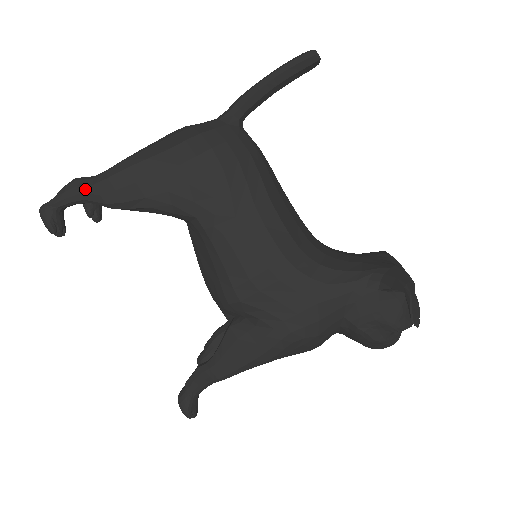
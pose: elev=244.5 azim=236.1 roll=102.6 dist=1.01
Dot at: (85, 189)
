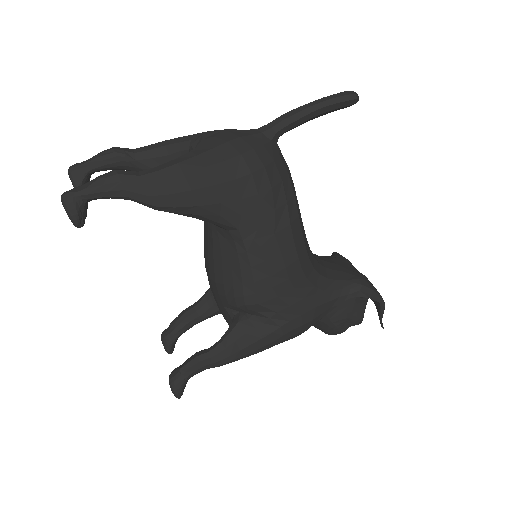
Dot at: (132, 187)
